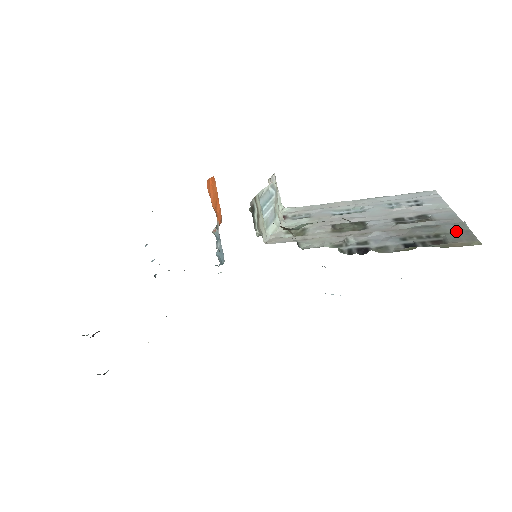
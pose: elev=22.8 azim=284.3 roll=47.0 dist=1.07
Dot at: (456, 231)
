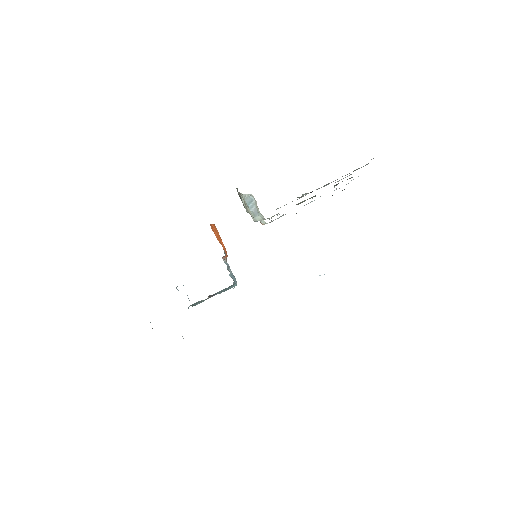
Dot at: occluded
